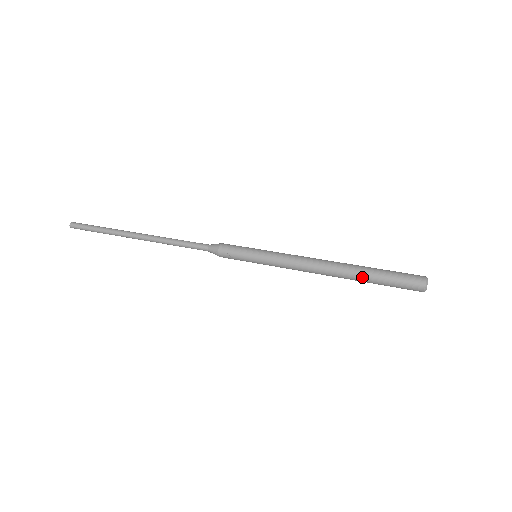
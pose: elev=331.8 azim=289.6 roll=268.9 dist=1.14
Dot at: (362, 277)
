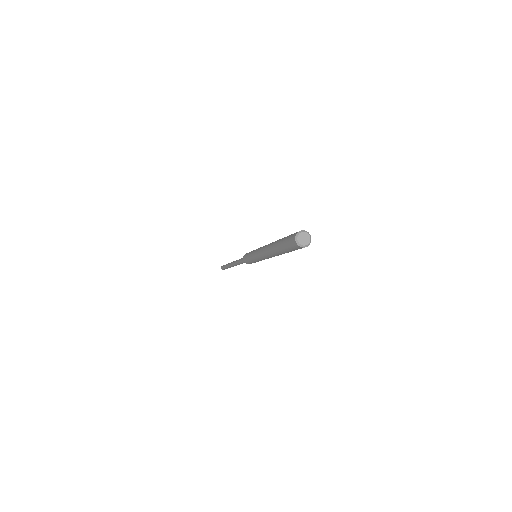
Dot at: (277, 249)
